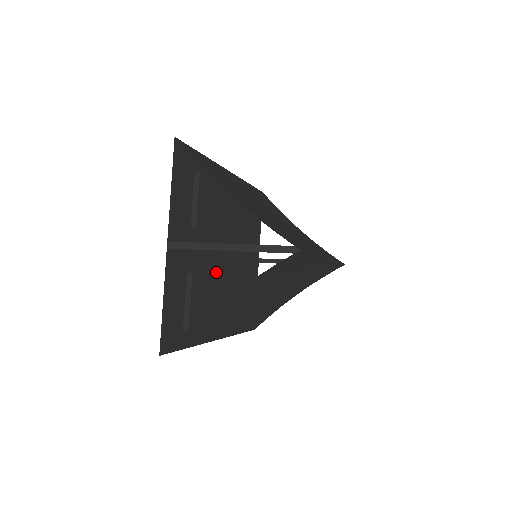
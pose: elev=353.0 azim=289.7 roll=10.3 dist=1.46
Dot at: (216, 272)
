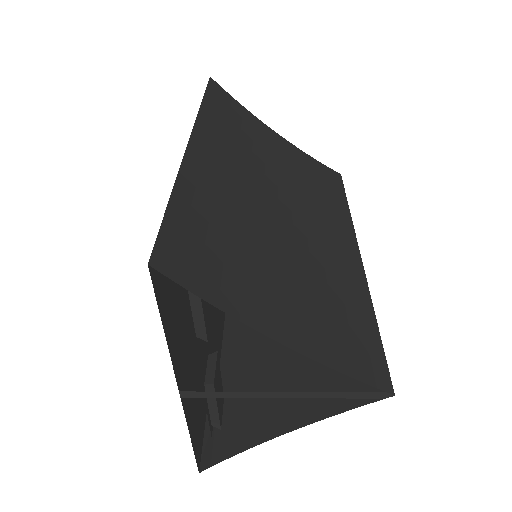
Dot at: (213, 306)
